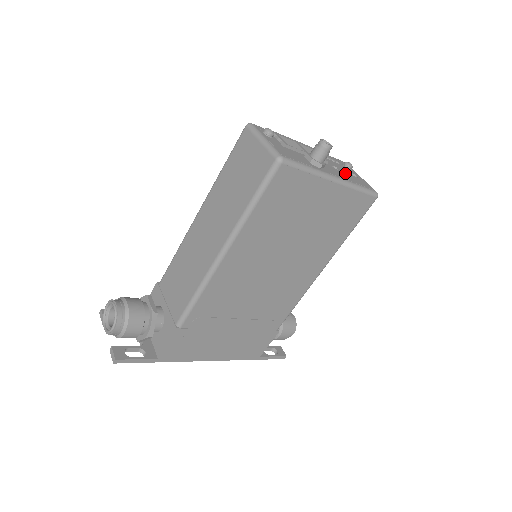
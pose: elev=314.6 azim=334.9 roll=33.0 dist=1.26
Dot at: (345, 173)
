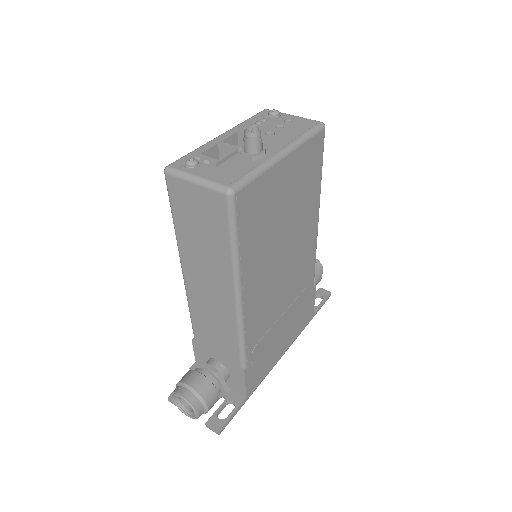
Dot at: (282, 131)
